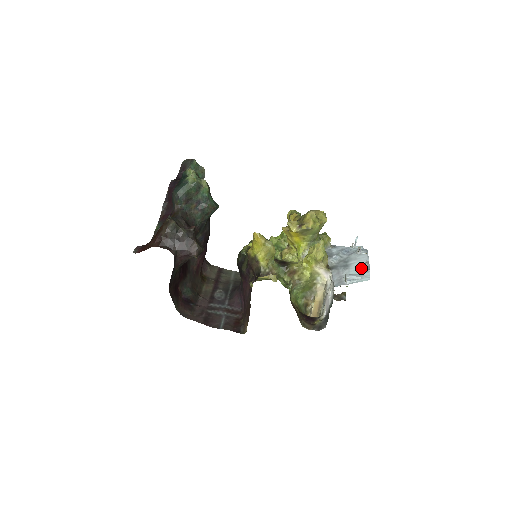
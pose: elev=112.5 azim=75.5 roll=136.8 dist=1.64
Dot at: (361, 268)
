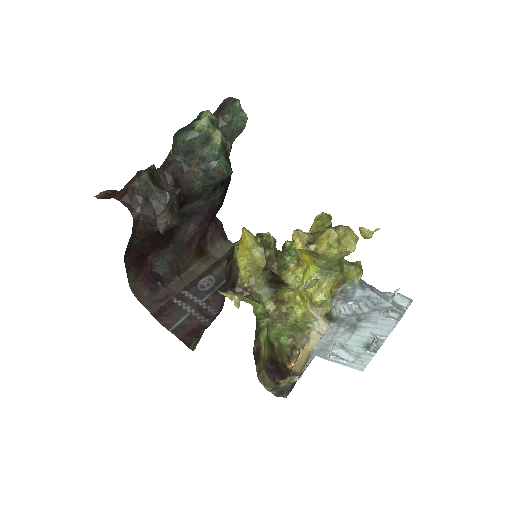
Dot at: (368, 342)
